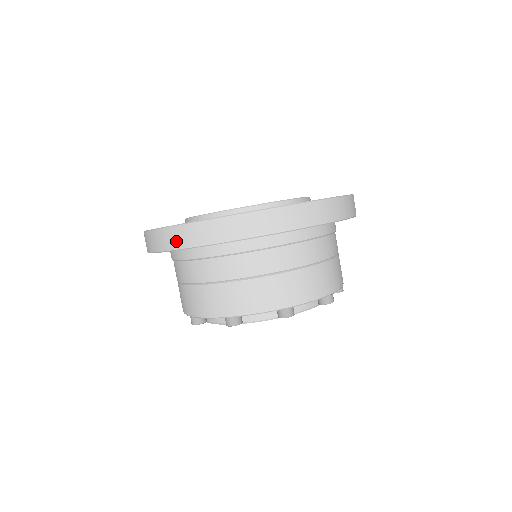
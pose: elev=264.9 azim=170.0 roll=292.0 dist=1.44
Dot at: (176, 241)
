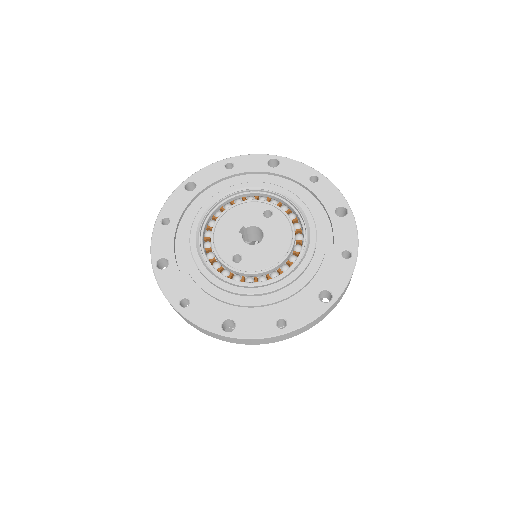
Dot at: (177, 312)
